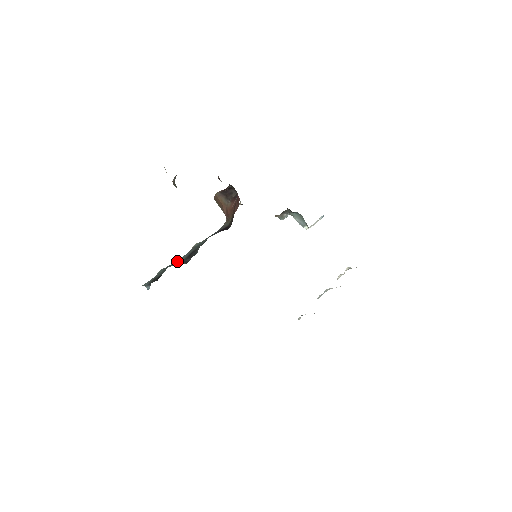
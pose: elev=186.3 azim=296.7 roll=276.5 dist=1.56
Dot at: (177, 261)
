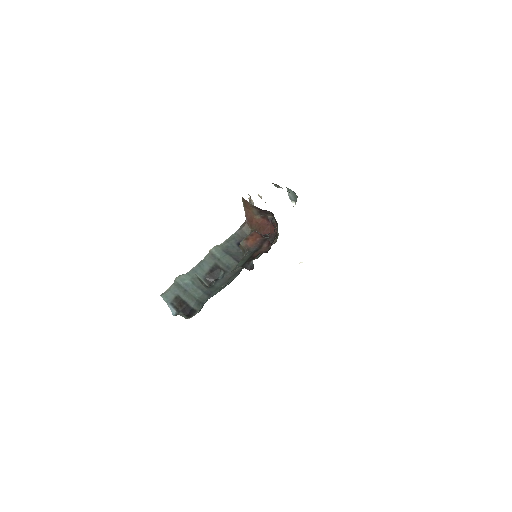
Dot at: (197, 274)
